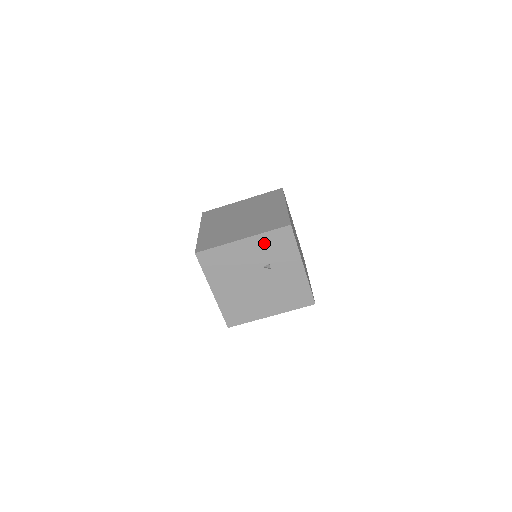
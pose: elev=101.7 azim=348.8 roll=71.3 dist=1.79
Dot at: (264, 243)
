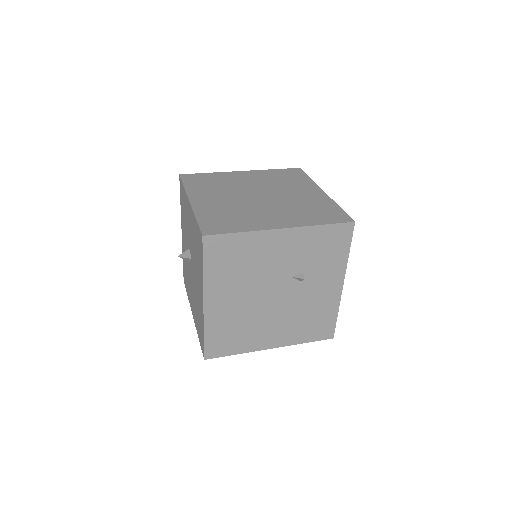
Dot at: (309, 241)
